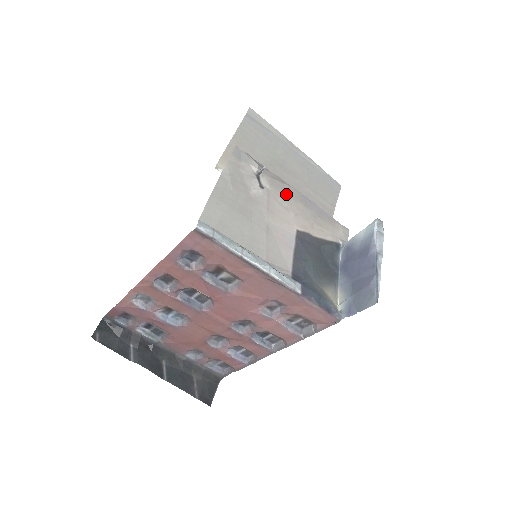
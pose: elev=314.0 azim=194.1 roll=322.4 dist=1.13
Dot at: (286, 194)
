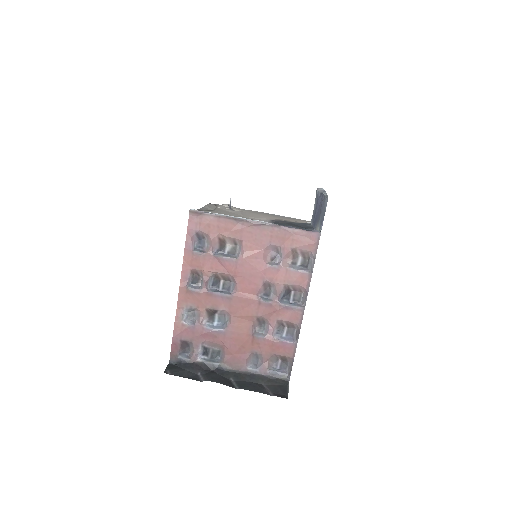
Dot at: (255, 213)
